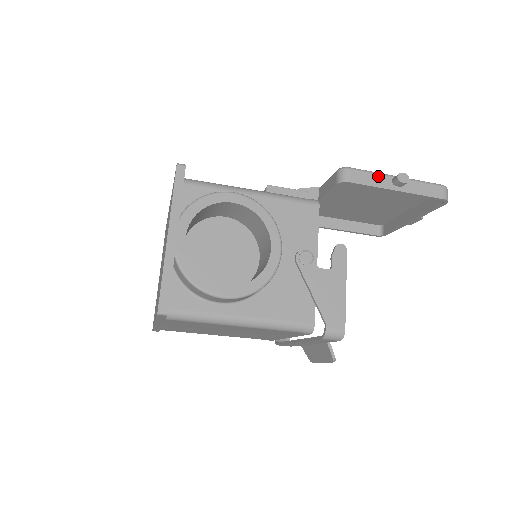
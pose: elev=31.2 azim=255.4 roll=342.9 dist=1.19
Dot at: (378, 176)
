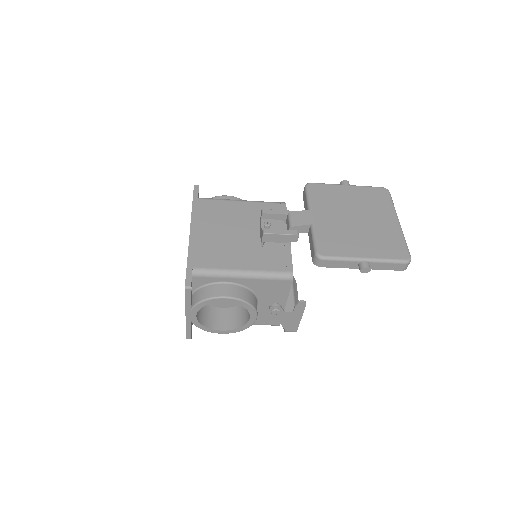
Dot at: (347, 262)
